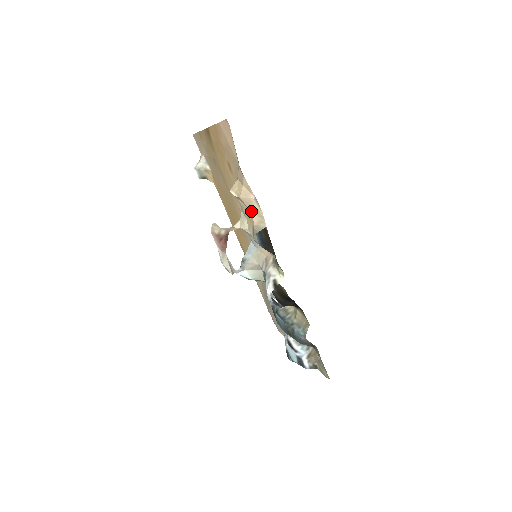
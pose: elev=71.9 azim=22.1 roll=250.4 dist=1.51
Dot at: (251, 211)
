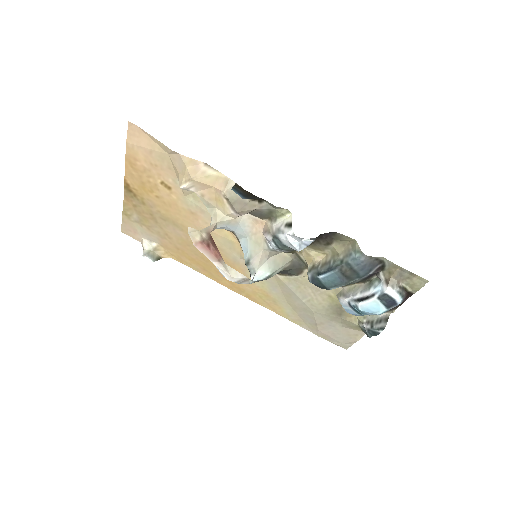
Dot at: (212, 186)
